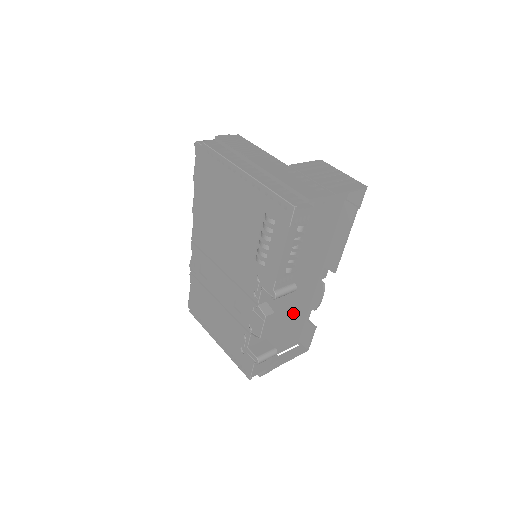
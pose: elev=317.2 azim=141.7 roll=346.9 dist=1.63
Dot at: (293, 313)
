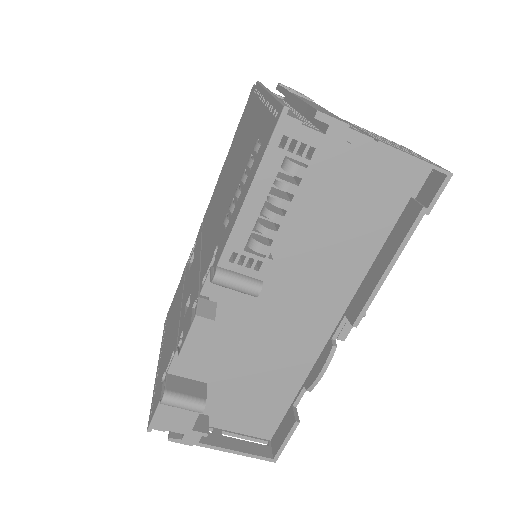
Dot at: (268, 371)
